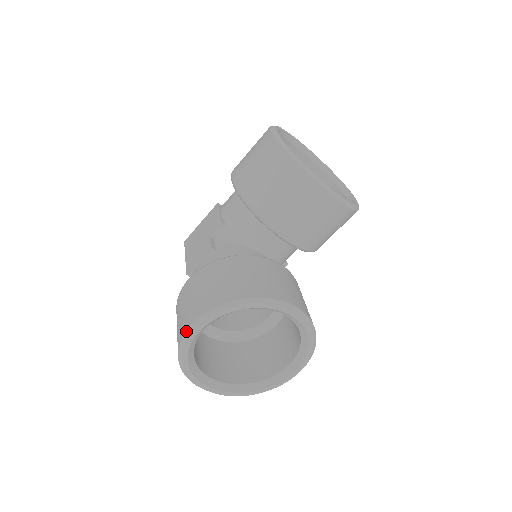
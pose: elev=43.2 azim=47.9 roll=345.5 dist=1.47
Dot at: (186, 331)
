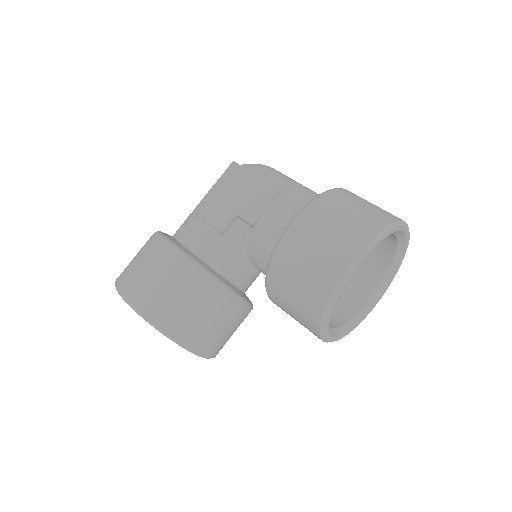
Dot at: (124, 296)
